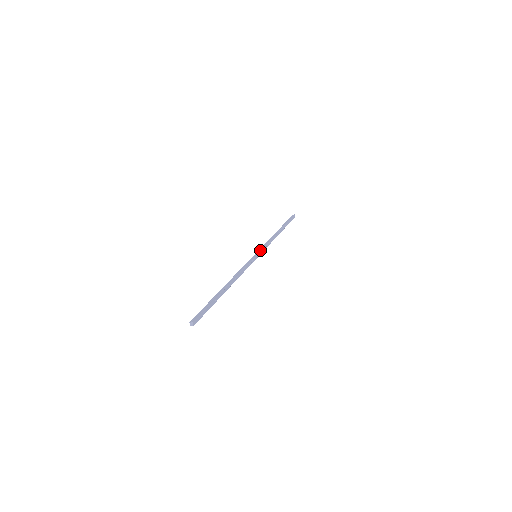
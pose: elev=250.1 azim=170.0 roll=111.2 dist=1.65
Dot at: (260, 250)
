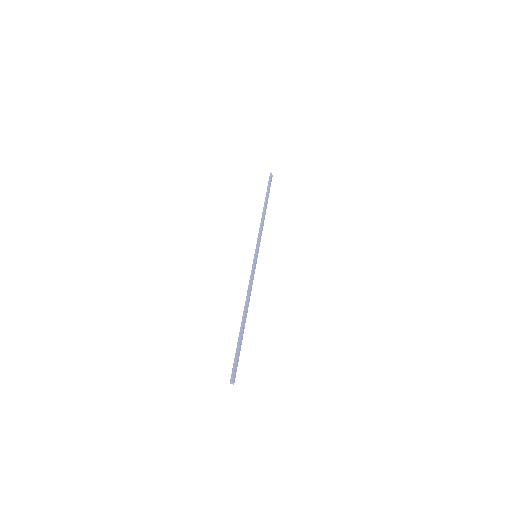
Dot at: (258, 247)
